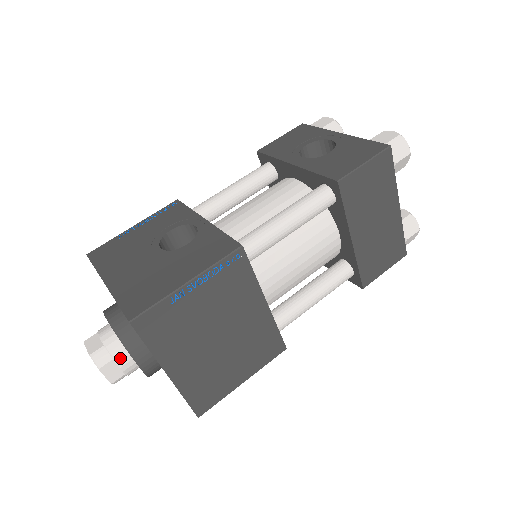
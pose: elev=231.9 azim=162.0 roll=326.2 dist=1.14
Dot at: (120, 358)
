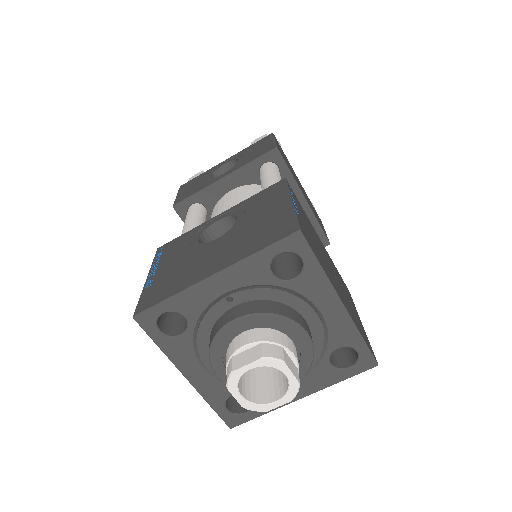
Dot at: (285, 343)
